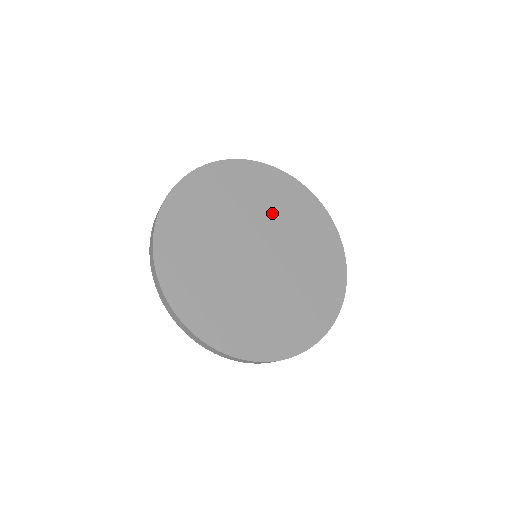
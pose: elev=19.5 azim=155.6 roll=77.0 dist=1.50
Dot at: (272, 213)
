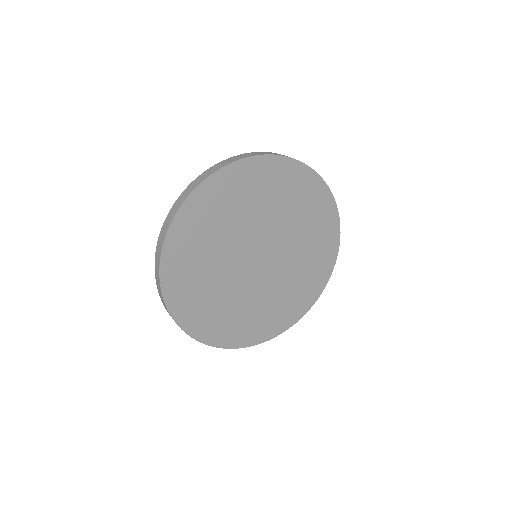
Dot at: (260, 212)
